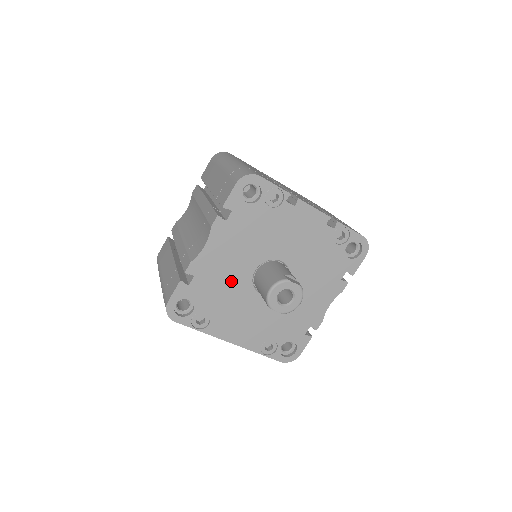
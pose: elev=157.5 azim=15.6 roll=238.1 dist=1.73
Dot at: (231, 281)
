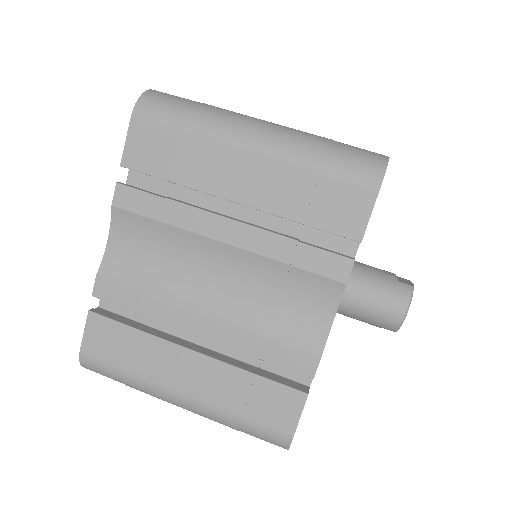
Dot at: occluded
